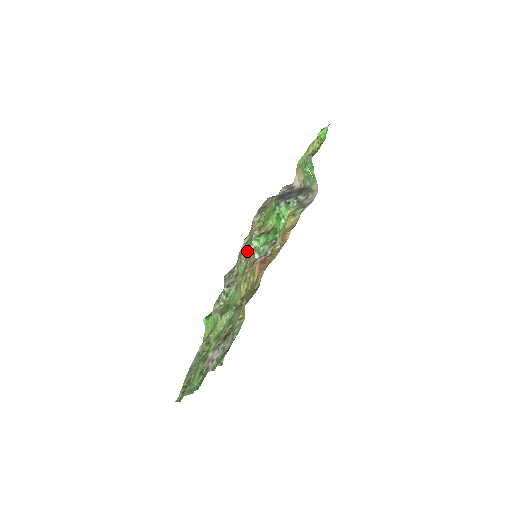
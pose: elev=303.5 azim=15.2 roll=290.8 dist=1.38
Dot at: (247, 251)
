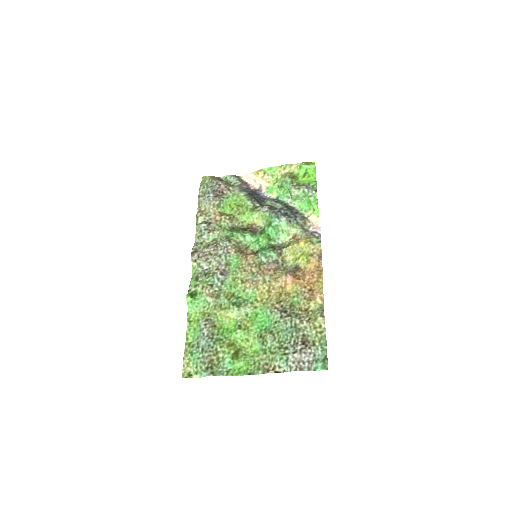
Dot at: (234, 243)
